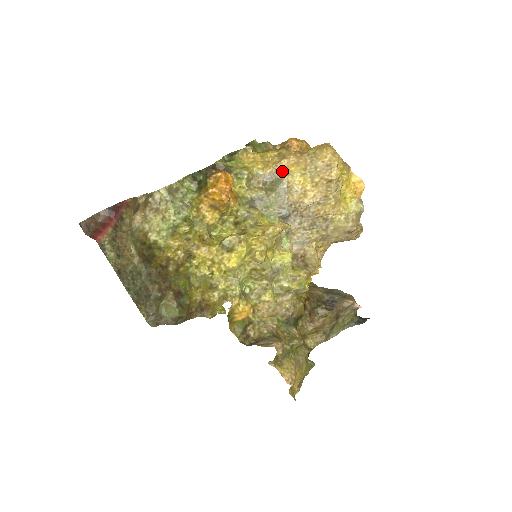
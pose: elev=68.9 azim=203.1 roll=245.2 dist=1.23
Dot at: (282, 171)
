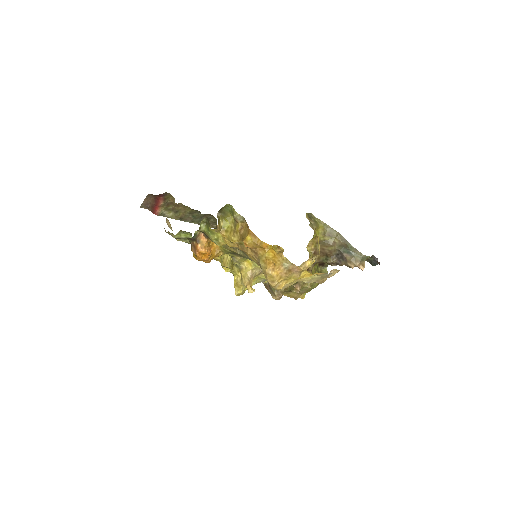
Dot at: occluded
